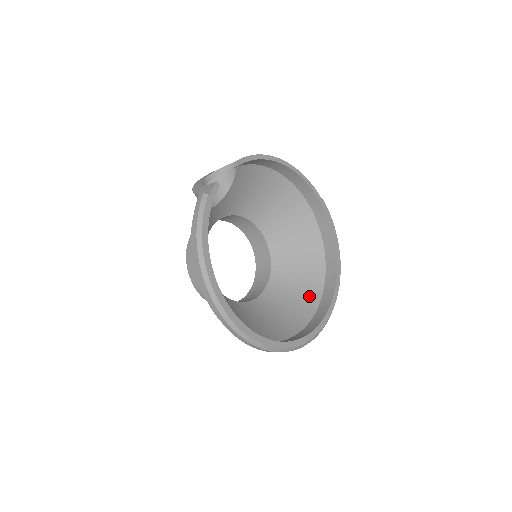
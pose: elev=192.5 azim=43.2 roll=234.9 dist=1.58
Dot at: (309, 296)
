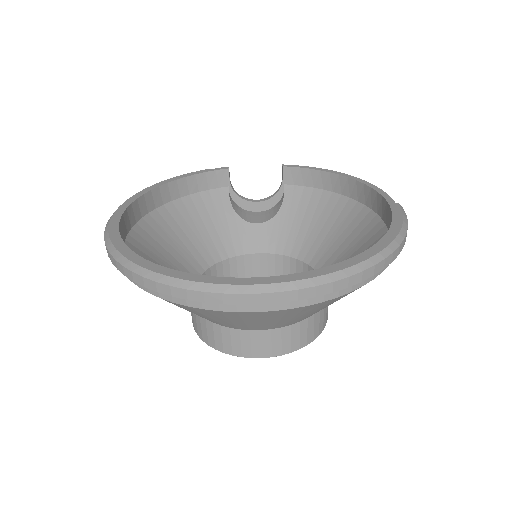
Dot at: occluded
